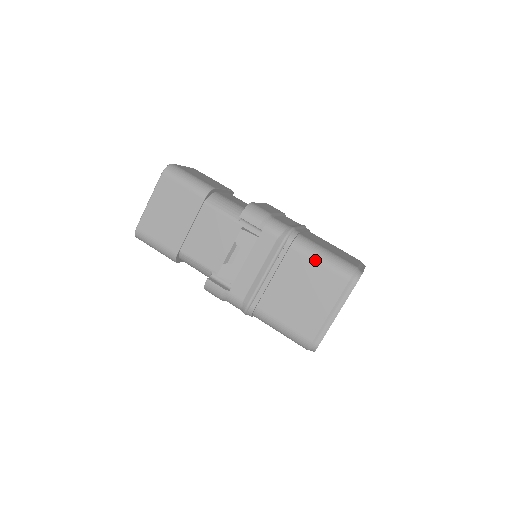
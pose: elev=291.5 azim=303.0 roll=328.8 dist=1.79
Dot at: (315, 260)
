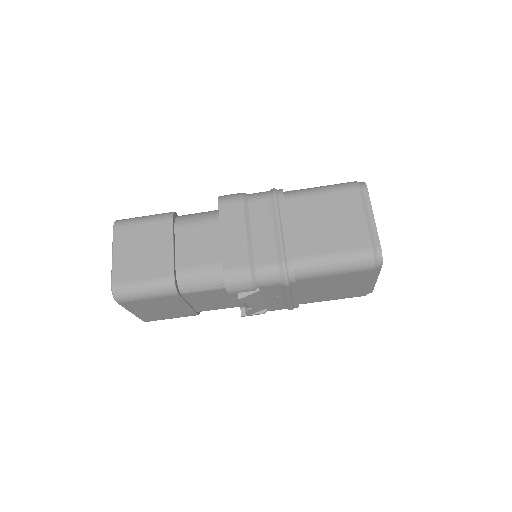
Dot at: (328, 275)
